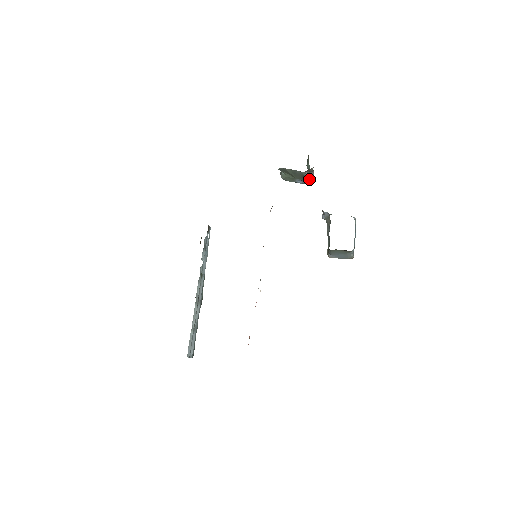
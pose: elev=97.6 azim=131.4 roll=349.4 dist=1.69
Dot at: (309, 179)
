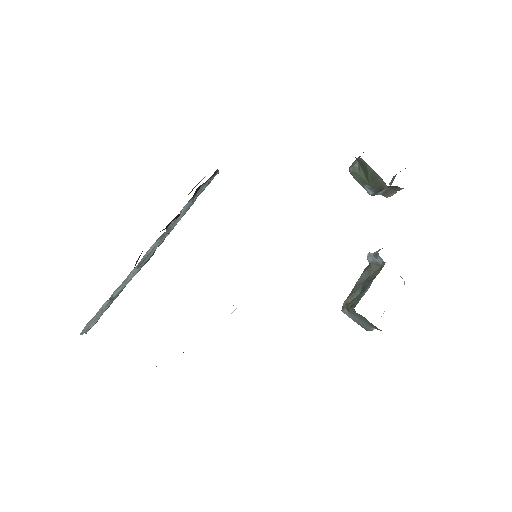
Dot at: (383, 195)
